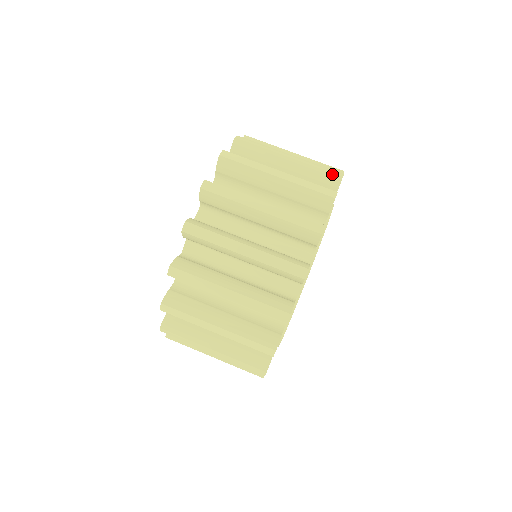
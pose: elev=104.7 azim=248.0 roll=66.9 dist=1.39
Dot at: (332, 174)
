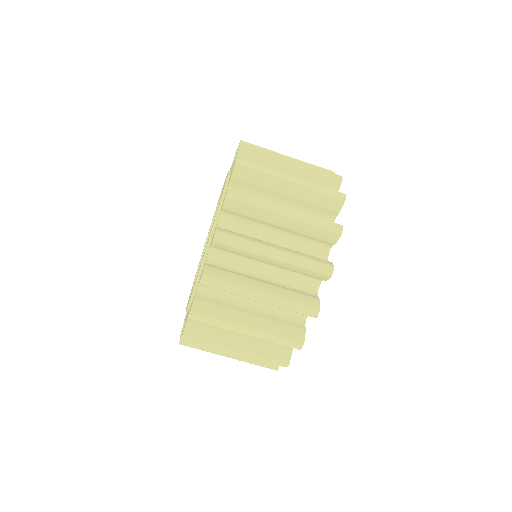
Dot at: (320, 274)
